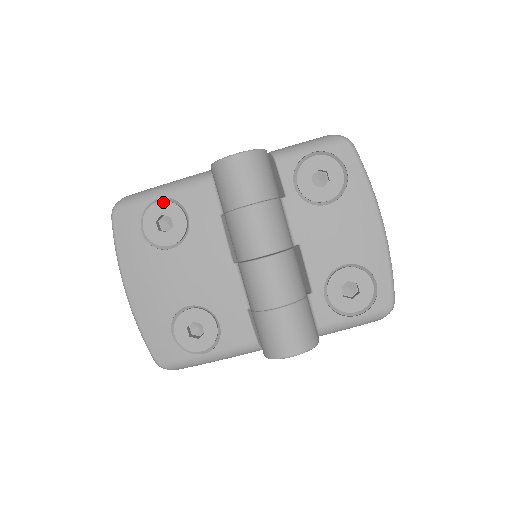
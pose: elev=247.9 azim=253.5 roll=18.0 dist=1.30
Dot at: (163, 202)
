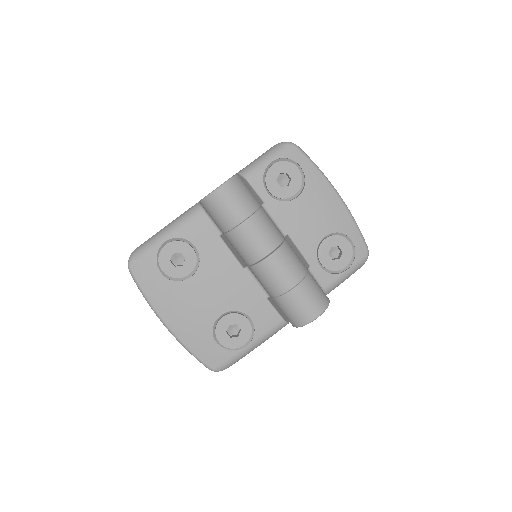
Dot at: (170, 243)
